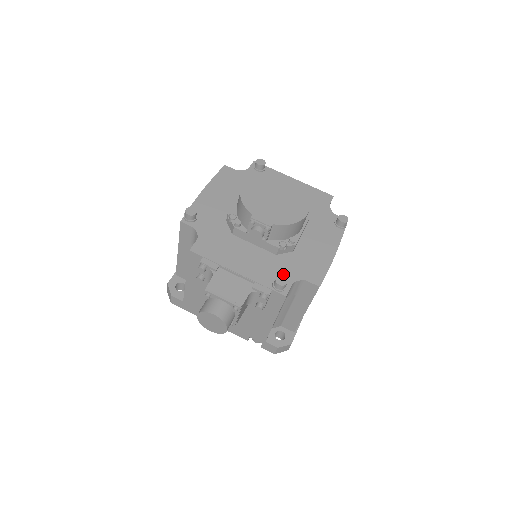
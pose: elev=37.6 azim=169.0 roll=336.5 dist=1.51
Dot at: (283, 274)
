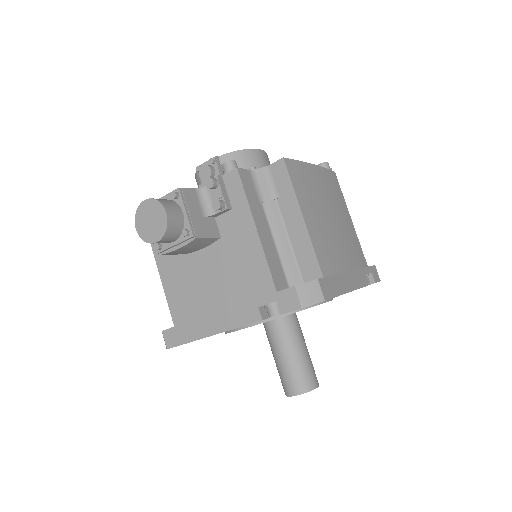
Dot at: occluded
